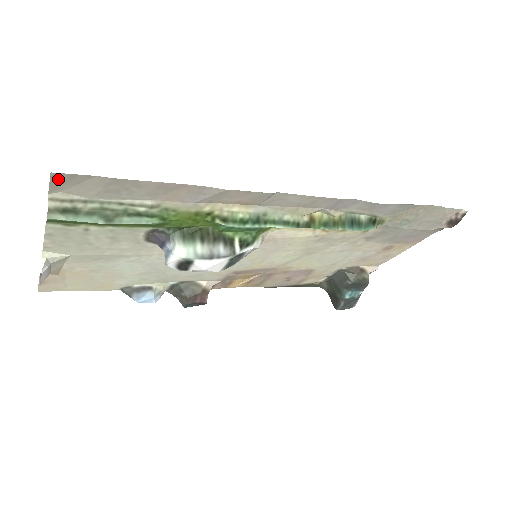
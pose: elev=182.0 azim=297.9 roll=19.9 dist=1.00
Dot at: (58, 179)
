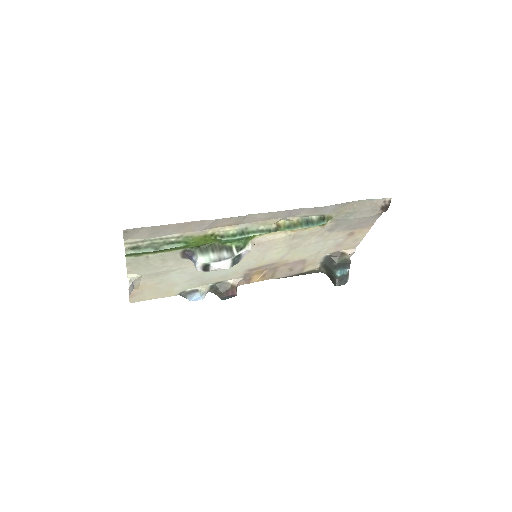
Dot at: (127, 232)
